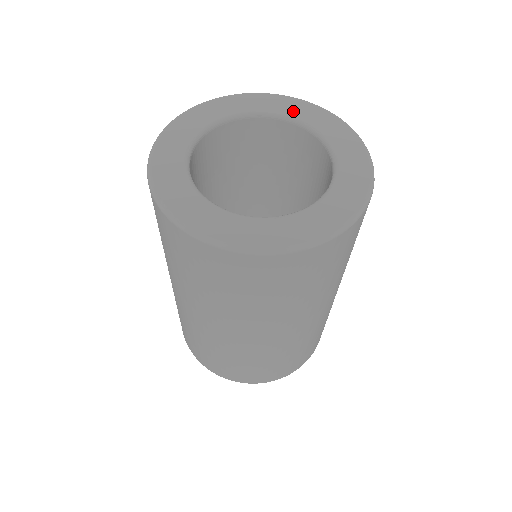
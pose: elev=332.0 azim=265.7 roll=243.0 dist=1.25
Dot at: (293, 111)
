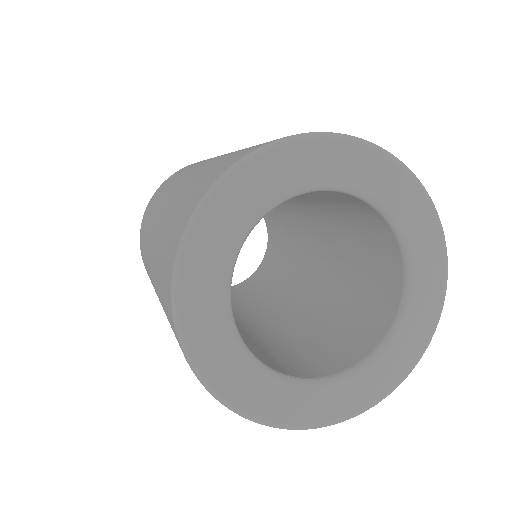
Dot at: (357, 176)
